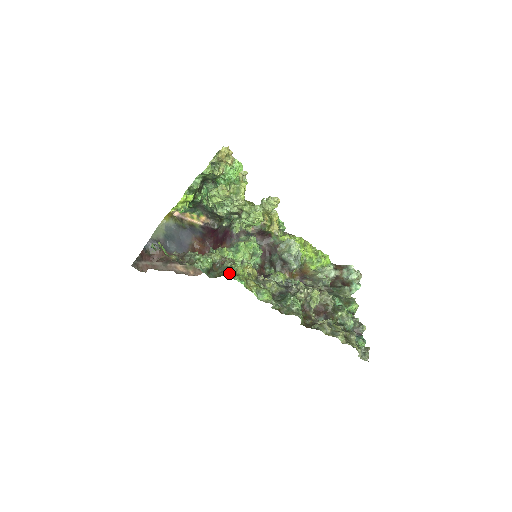
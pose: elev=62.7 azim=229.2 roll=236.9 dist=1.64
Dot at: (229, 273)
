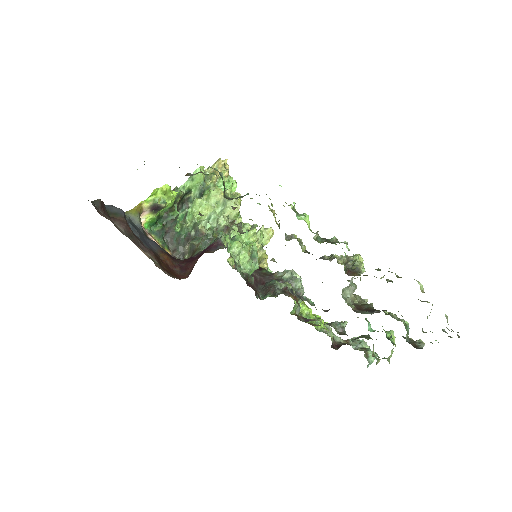
Dot at: occluded
